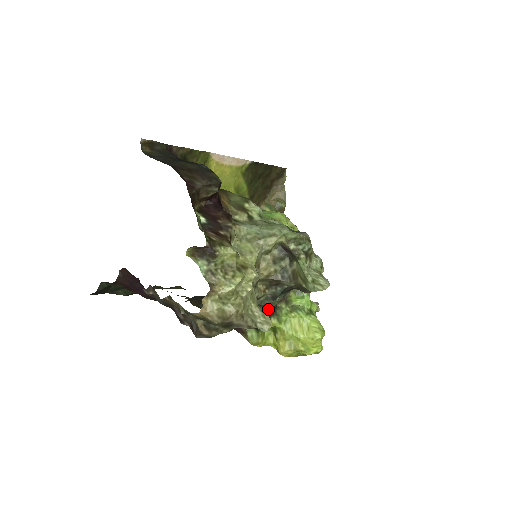
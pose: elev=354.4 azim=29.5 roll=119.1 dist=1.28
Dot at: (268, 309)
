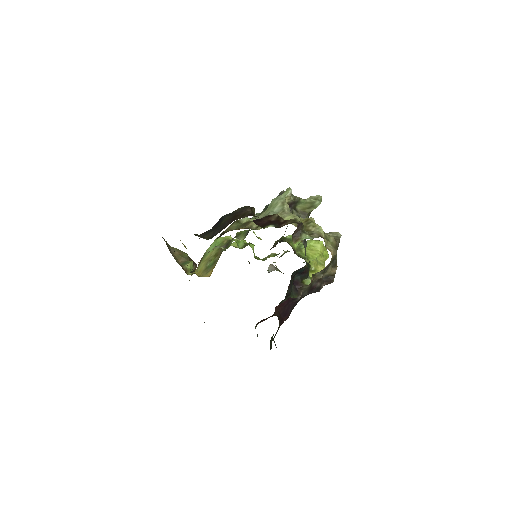
Dot at: occluded
